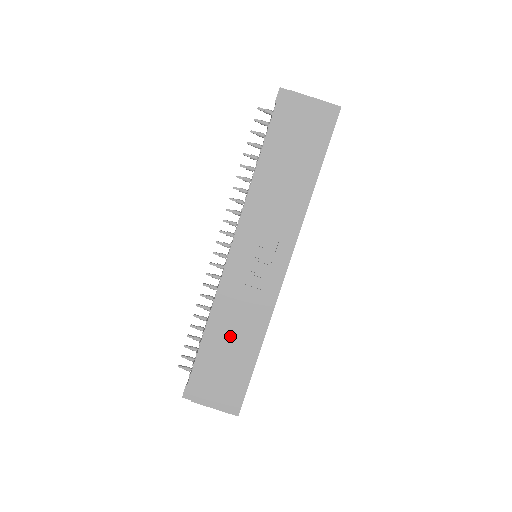
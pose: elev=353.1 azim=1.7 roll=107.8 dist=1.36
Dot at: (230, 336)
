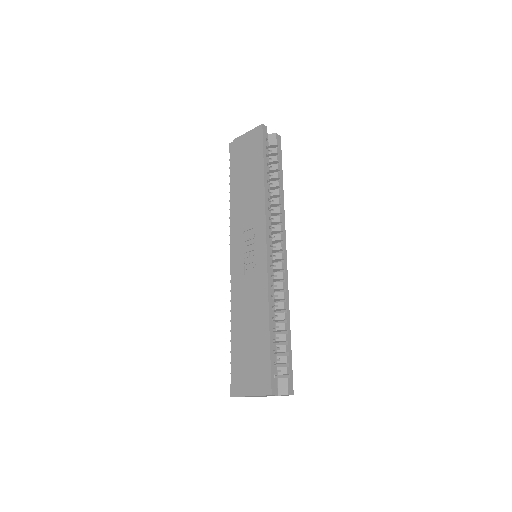
Dot at: (246, 322)
